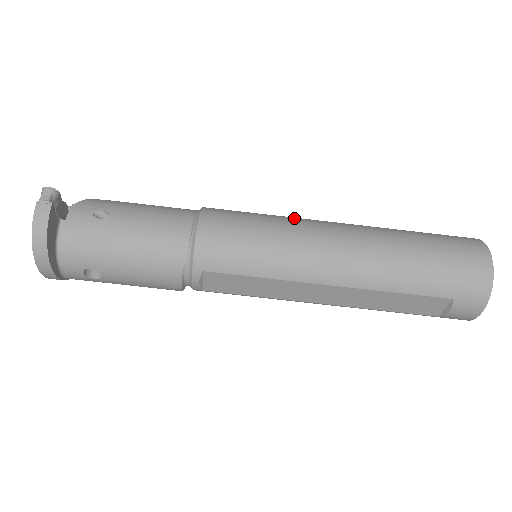
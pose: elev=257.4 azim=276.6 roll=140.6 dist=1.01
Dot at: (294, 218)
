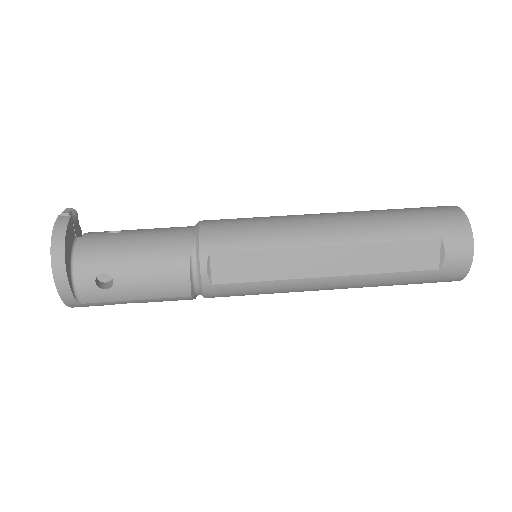
Dot at: occluded
